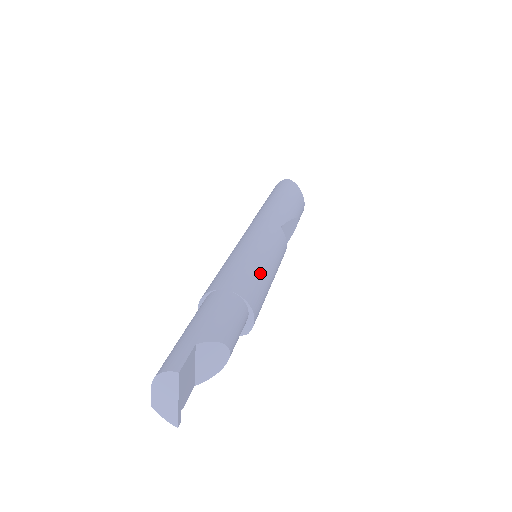
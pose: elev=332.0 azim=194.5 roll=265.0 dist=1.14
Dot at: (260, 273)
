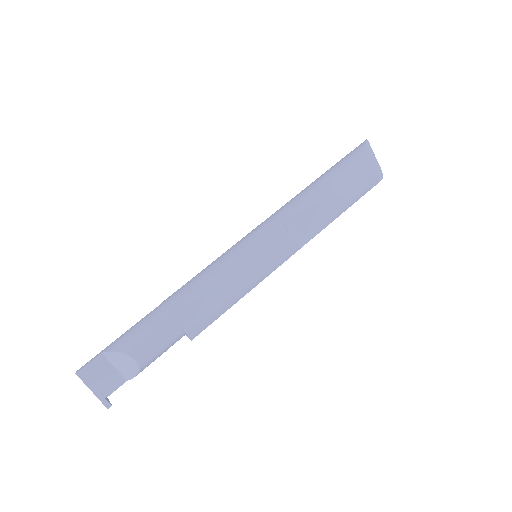
Dot at: (209, 283)
